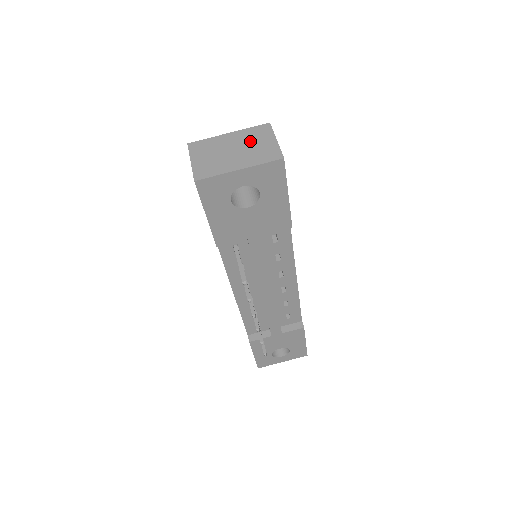
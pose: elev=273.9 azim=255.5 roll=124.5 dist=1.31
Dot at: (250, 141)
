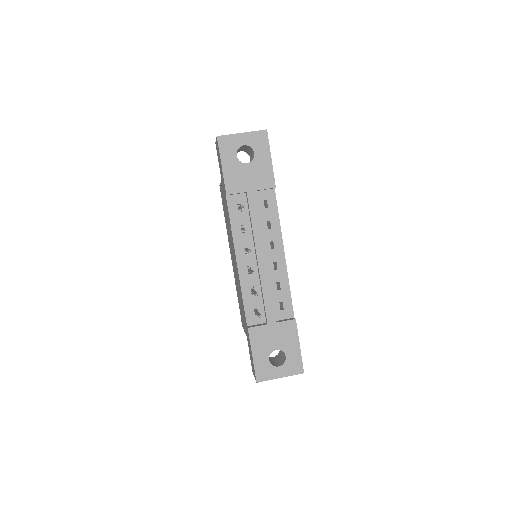
Dot at: occluded
